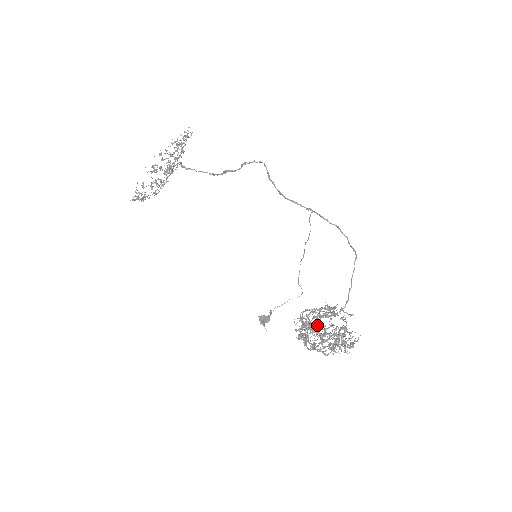
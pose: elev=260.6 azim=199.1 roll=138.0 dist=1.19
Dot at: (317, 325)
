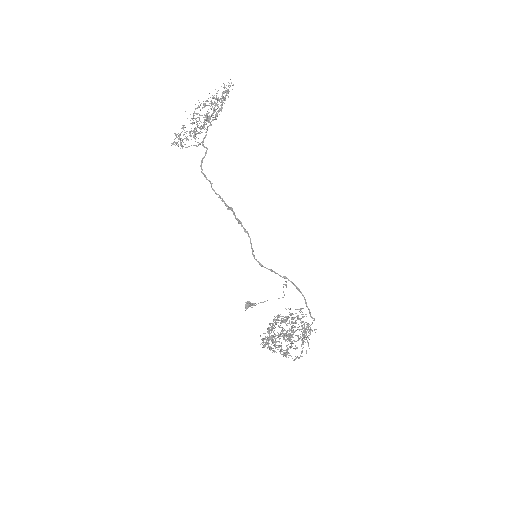
Dot at: (270, 349)
